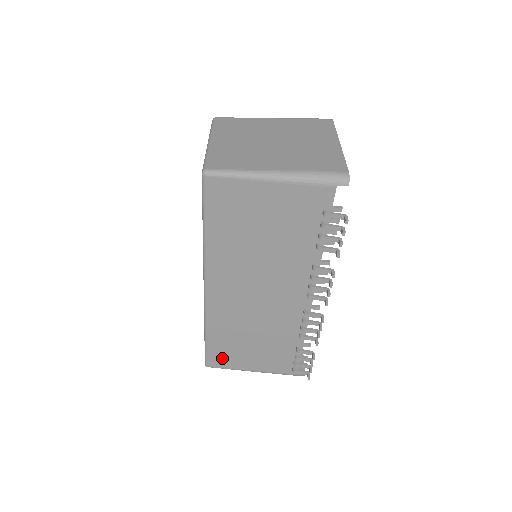
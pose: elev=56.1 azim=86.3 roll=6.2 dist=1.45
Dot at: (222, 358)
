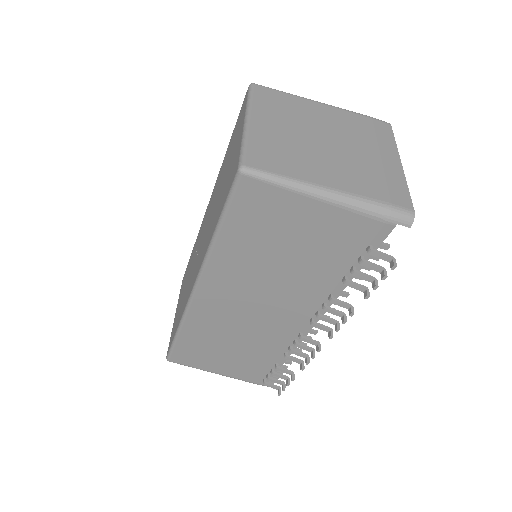
Dot at: (189, 357)
